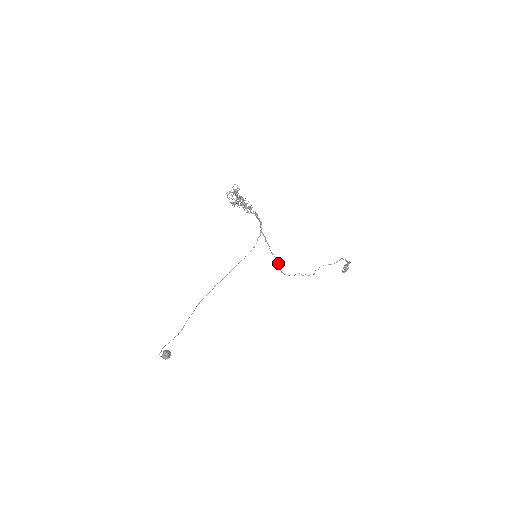
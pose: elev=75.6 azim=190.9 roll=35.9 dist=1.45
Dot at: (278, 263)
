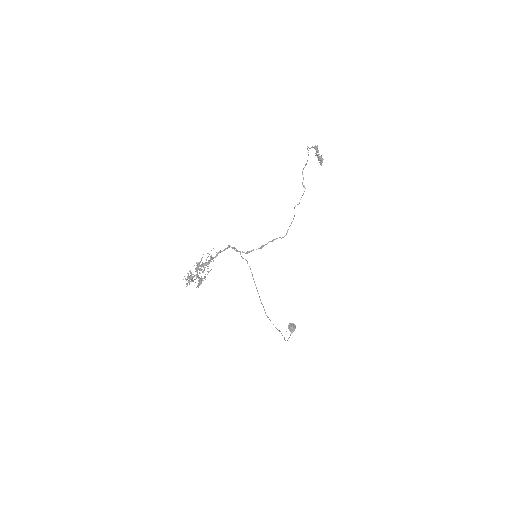
Dot at: (273, 240)
